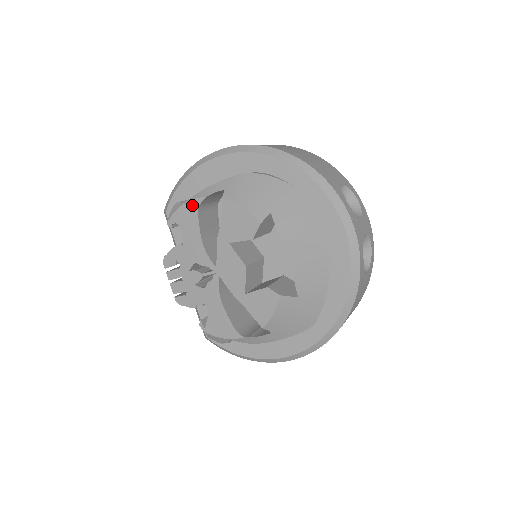
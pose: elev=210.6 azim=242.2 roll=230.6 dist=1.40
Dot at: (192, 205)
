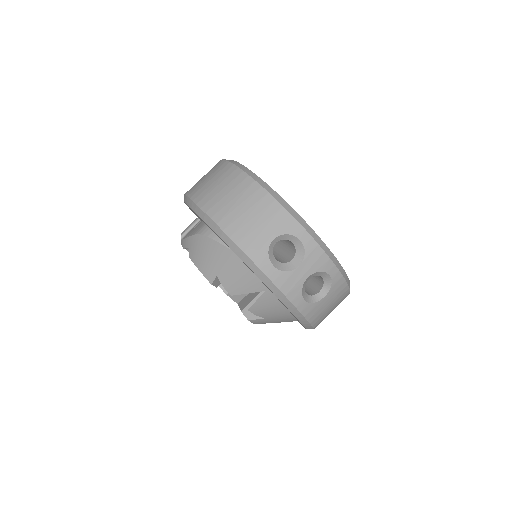
Dot at: occluded
